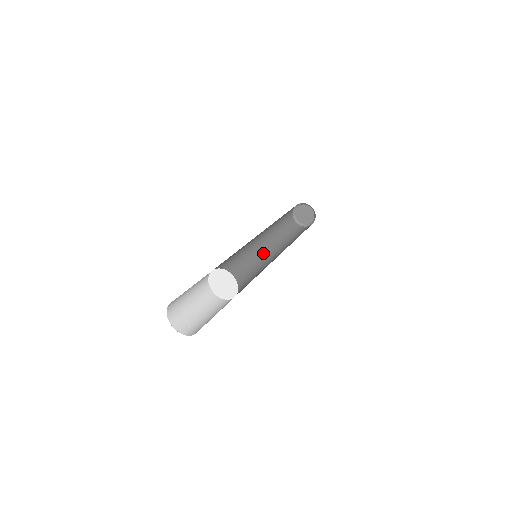
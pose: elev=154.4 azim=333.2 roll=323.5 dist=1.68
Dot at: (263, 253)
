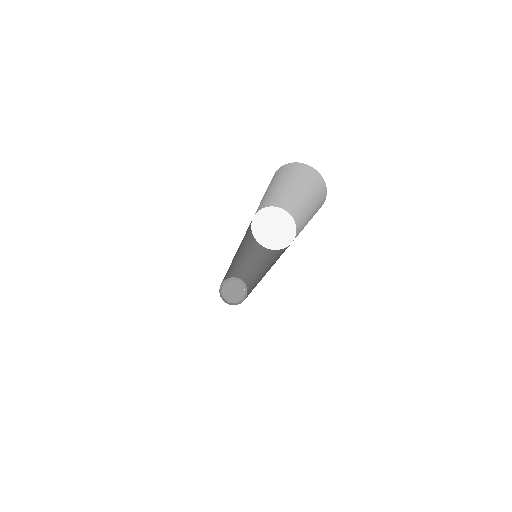
Dot at: occluded
